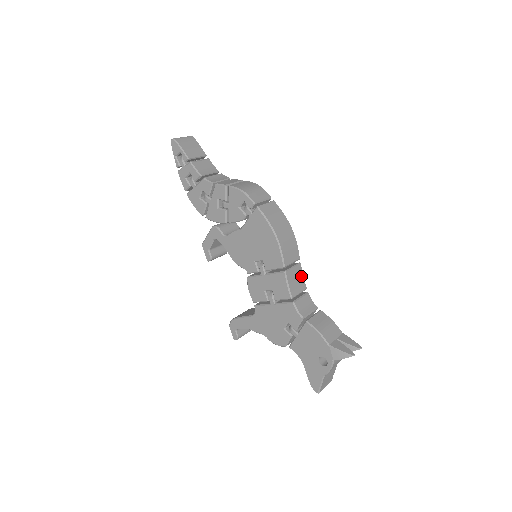
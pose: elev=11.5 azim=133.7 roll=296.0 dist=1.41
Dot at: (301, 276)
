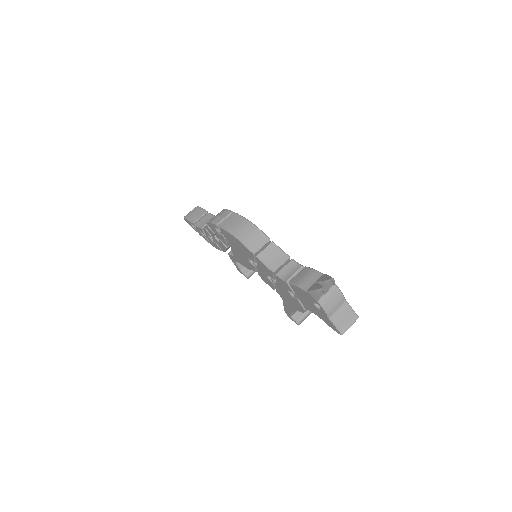
Dot at: (278, 251)
